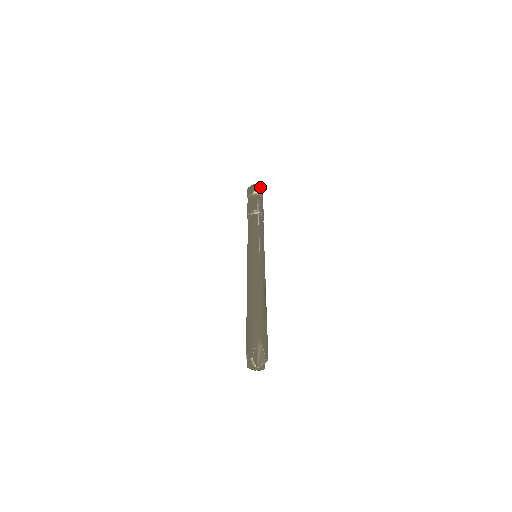
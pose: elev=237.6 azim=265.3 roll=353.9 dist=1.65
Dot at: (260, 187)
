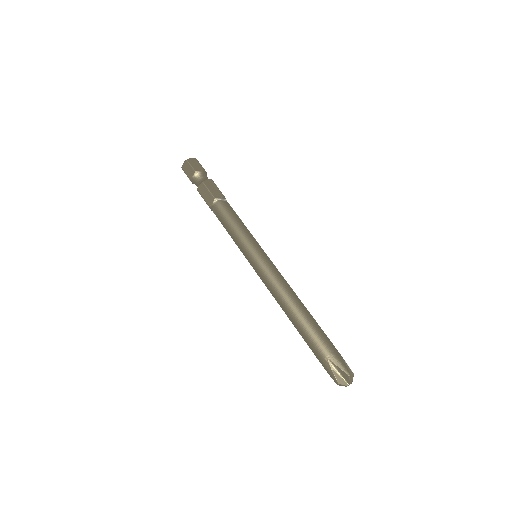
Dot at: occluded
